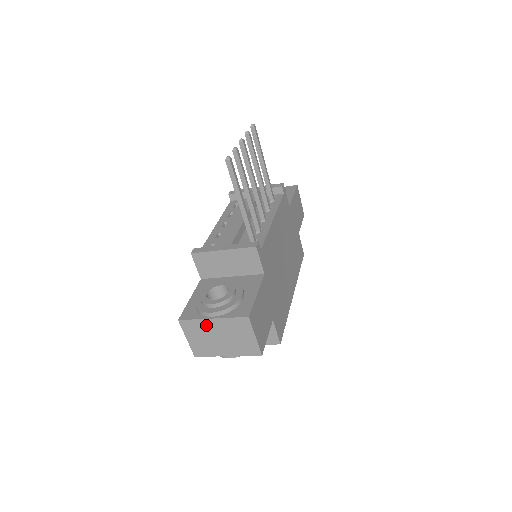
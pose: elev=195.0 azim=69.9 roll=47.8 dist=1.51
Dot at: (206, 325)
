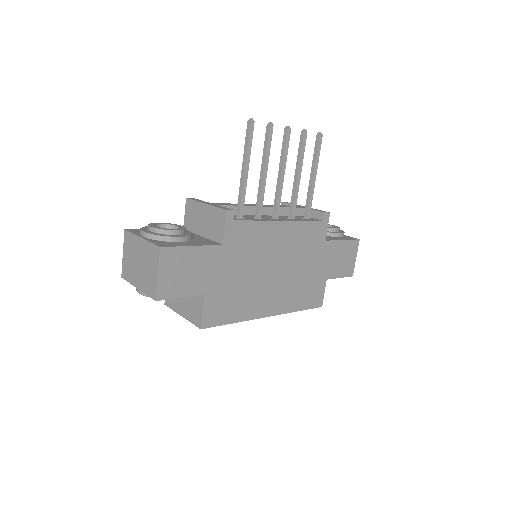
Dot at: (136, 243)
